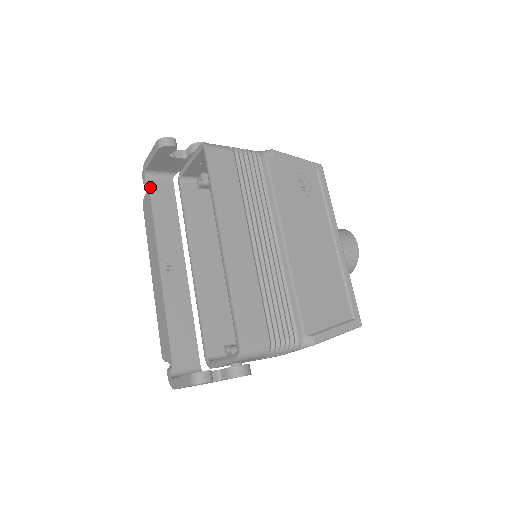
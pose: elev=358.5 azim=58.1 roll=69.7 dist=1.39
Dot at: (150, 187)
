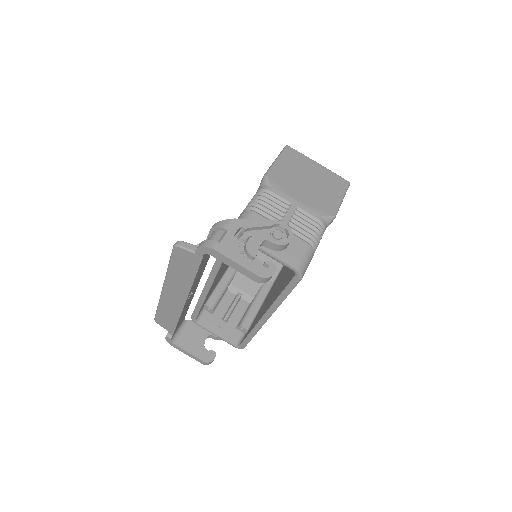
Dot at: (203, 258)
